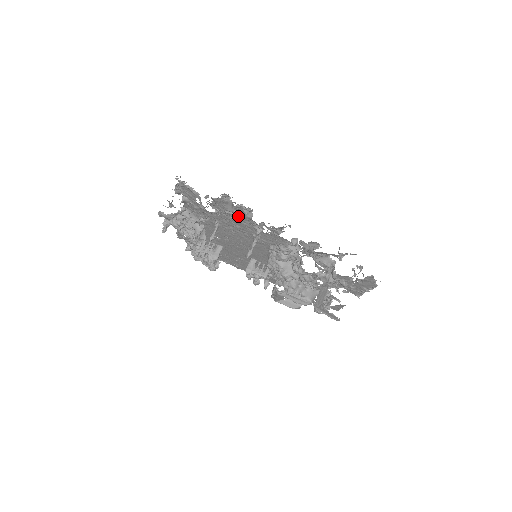
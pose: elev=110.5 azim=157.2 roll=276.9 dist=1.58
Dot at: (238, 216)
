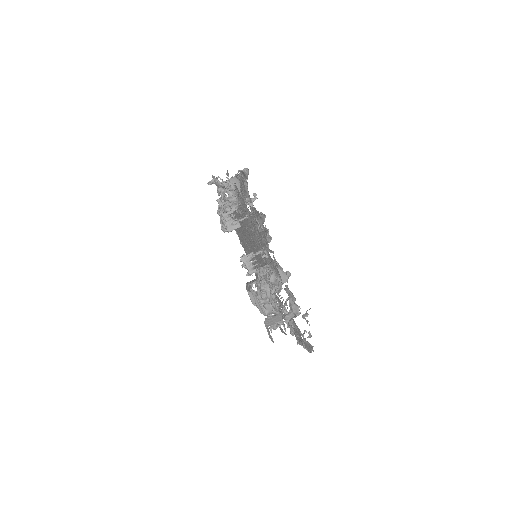
Dot at: (262, 230)
